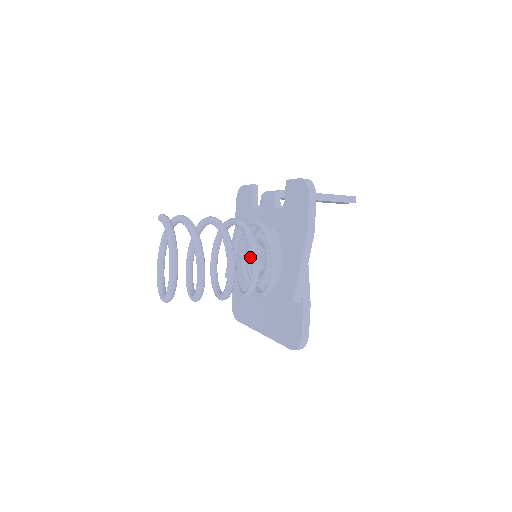
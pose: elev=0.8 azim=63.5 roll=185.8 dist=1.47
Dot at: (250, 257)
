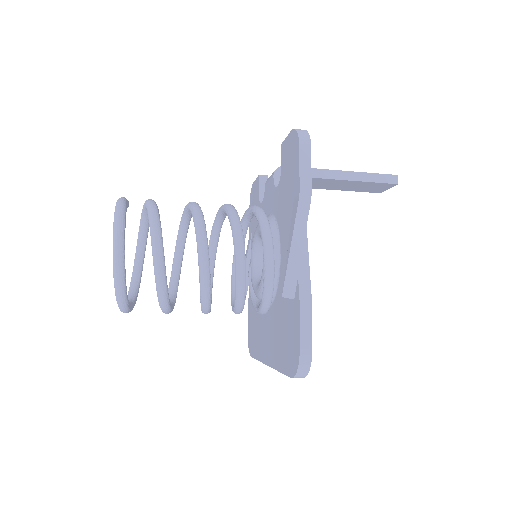
Dot at: (254, 262)
